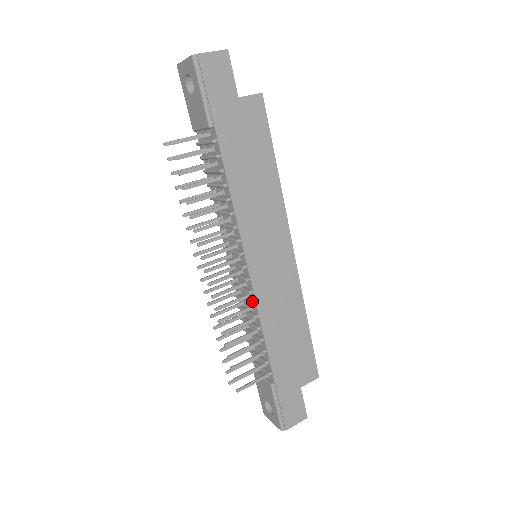
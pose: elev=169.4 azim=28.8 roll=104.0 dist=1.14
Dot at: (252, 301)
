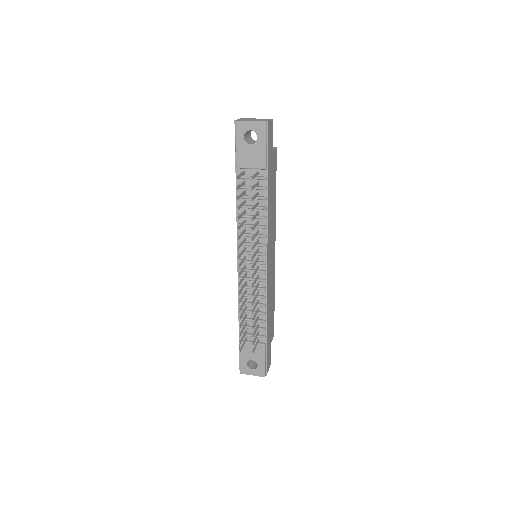
Dot at: (262, 287)
